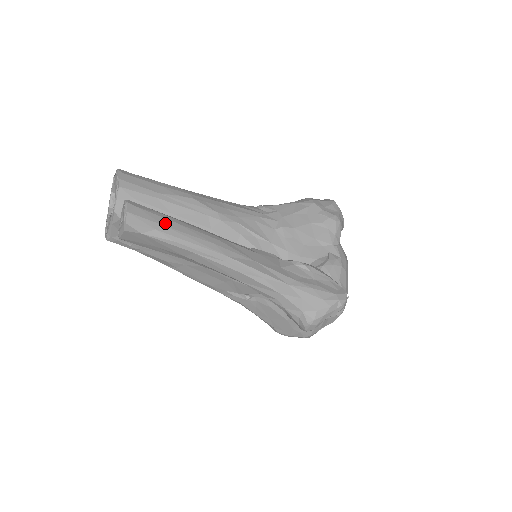
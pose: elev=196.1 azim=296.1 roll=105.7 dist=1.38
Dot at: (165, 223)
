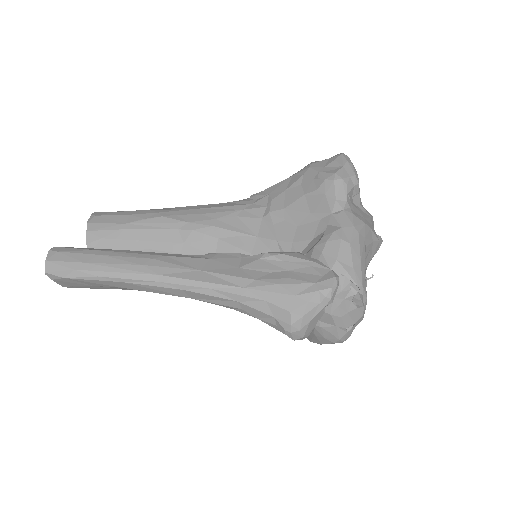
Dot at: (86, 259)
